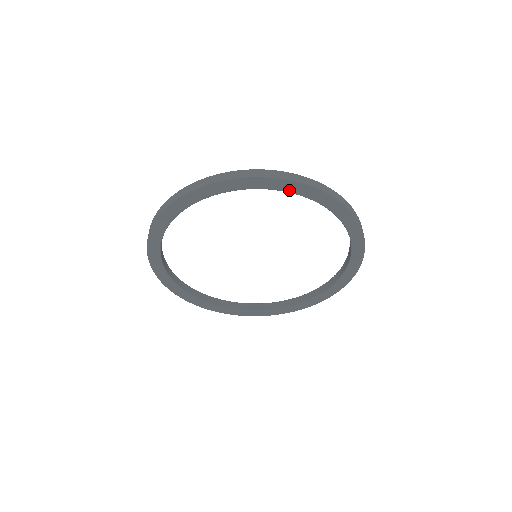
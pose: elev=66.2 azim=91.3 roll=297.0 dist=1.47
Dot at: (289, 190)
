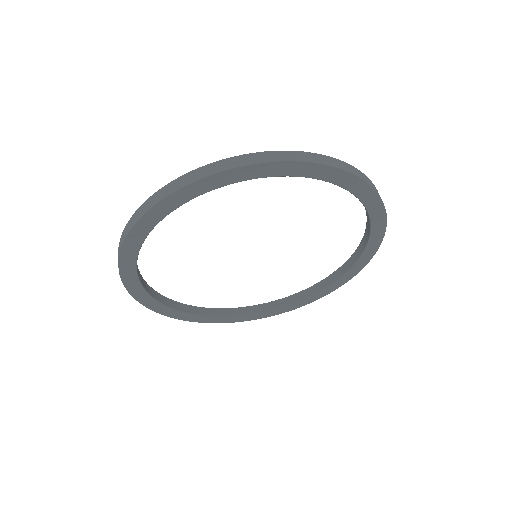
Dot at: (186, 199)
